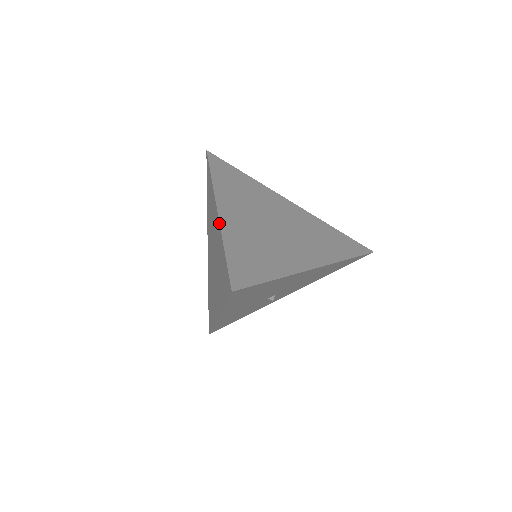
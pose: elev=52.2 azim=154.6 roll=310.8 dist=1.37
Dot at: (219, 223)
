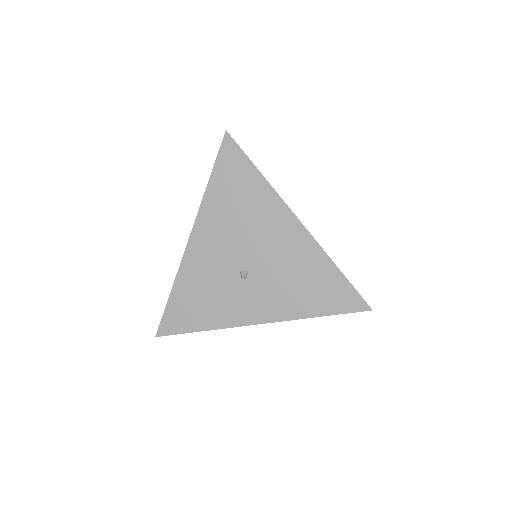
Dot at: occluded
